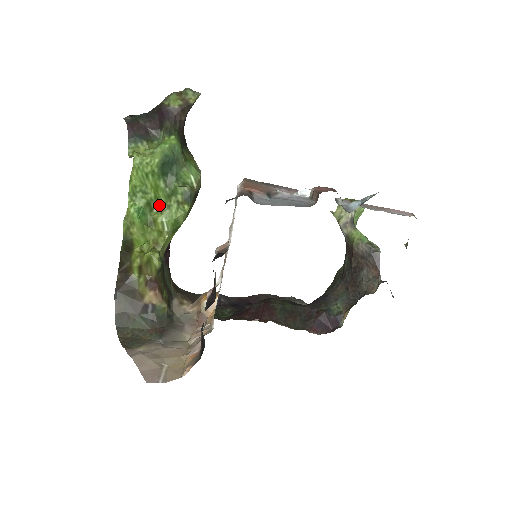
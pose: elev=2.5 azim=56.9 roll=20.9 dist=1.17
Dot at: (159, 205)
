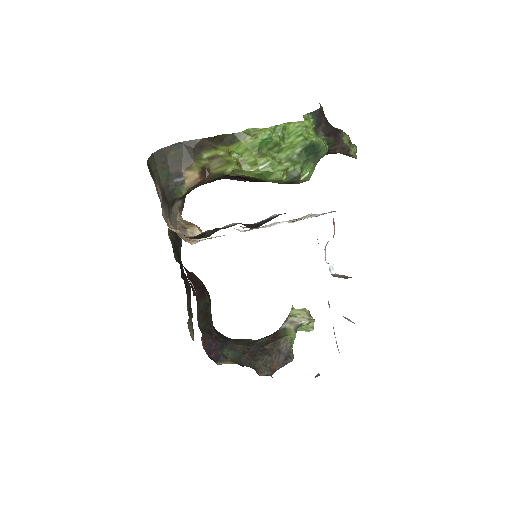
Dot at: (277, 154)
